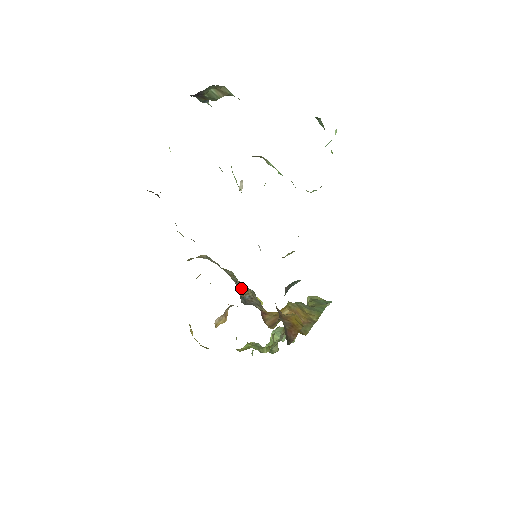
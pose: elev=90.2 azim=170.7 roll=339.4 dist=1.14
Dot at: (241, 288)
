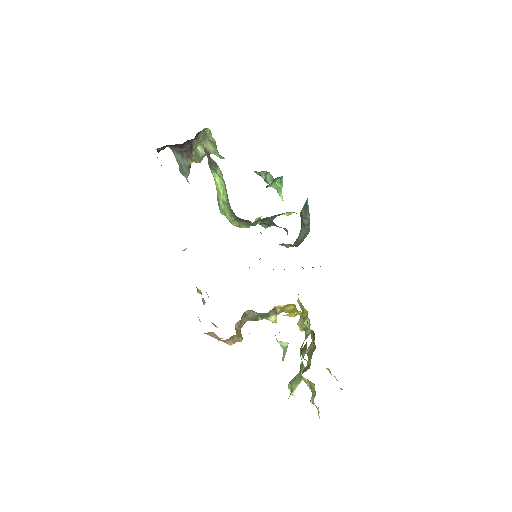
Dot at: occluded
